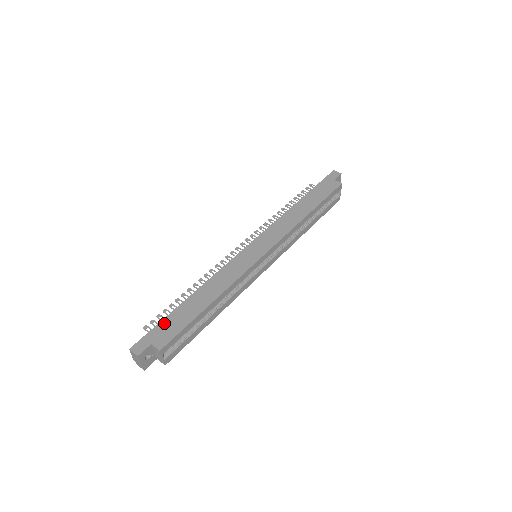
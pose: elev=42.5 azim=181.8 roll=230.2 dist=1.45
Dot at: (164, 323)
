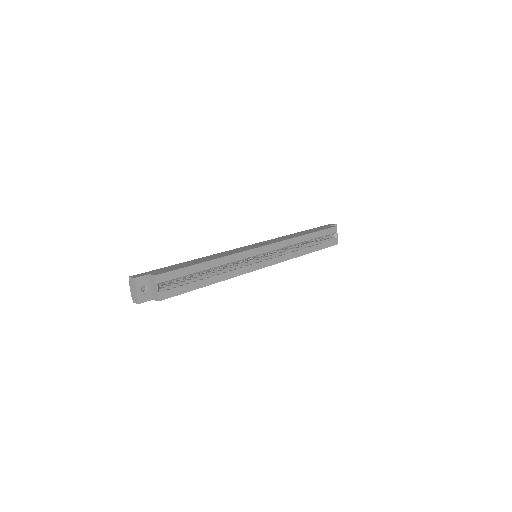
Dot at: (164, 268)
